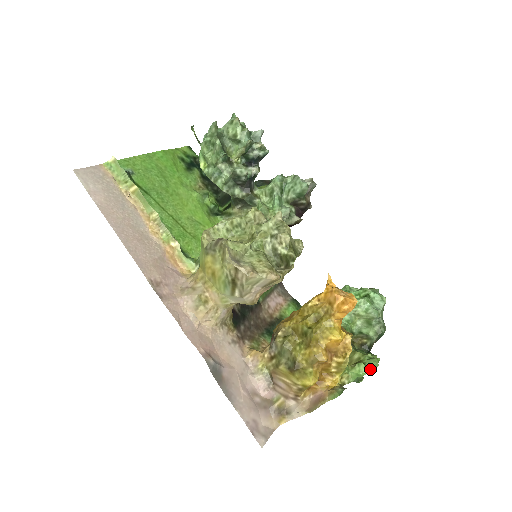
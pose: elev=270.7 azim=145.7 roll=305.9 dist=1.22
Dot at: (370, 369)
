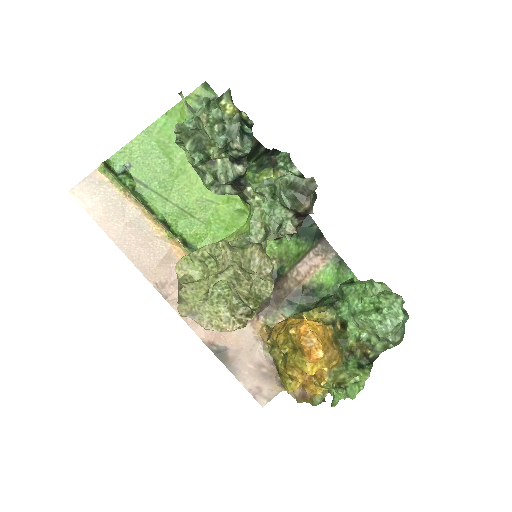
Dot at: (348, 396)
